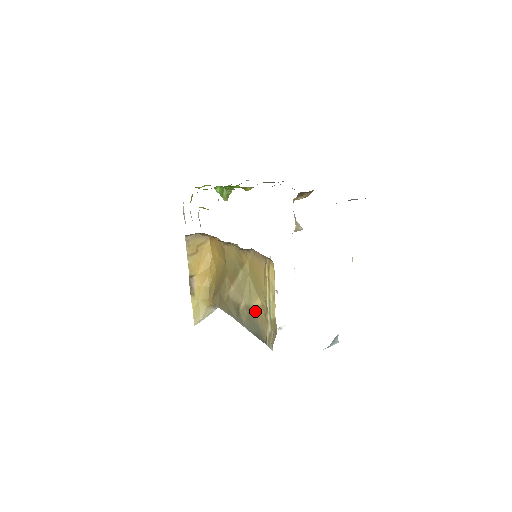
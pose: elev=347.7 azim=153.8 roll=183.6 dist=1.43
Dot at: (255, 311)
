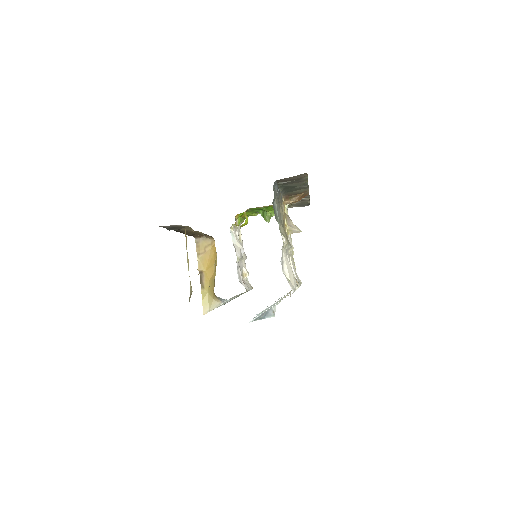
Dot at: occluded
